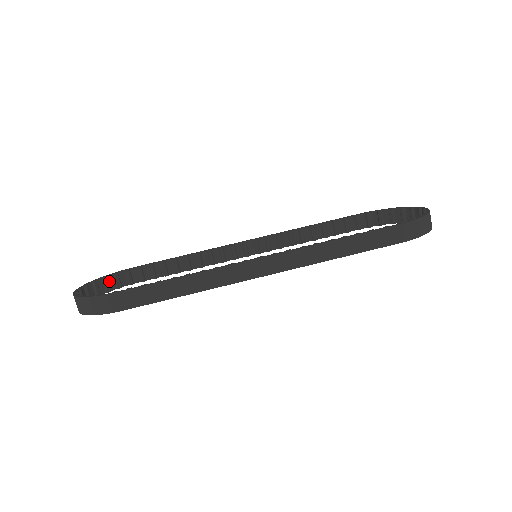
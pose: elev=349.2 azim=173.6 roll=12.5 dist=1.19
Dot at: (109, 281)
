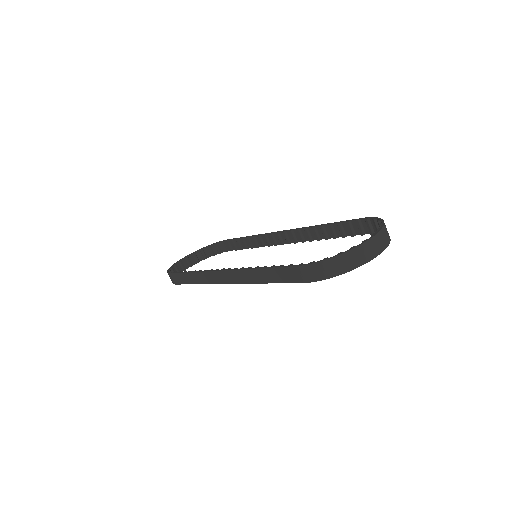
Dot at: (213, 248)
